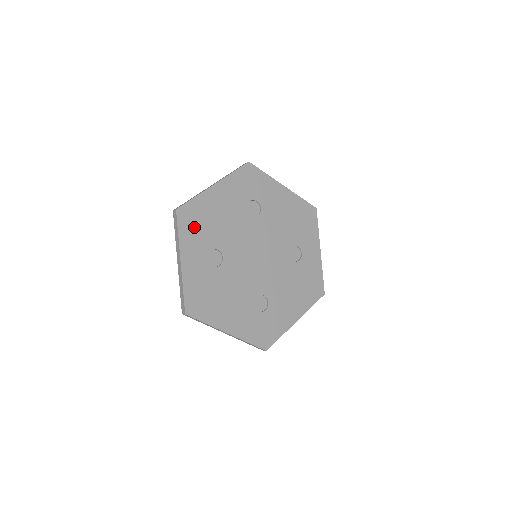
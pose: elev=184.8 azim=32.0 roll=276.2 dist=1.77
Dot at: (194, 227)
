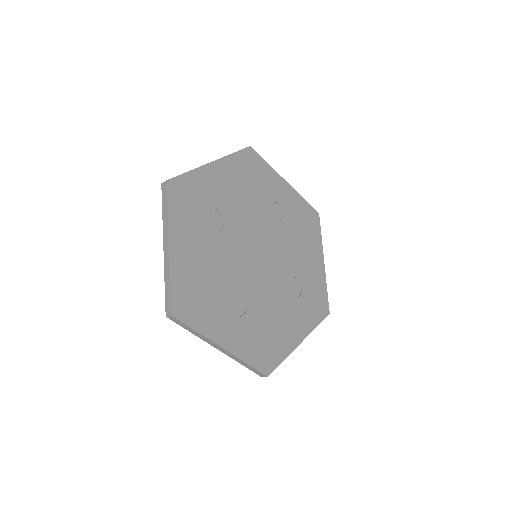
Dot at: (199, 307)
